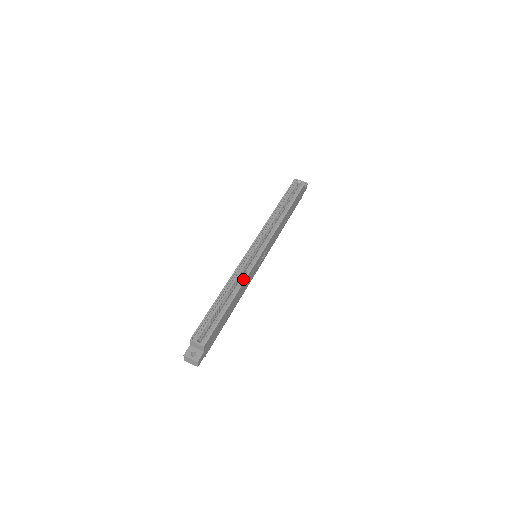
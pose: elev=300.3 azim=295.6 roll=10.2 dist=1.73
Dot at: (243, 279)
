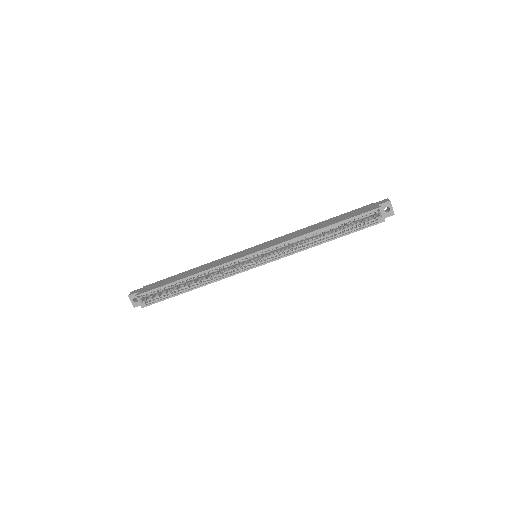
Dot at: (218, 278)
